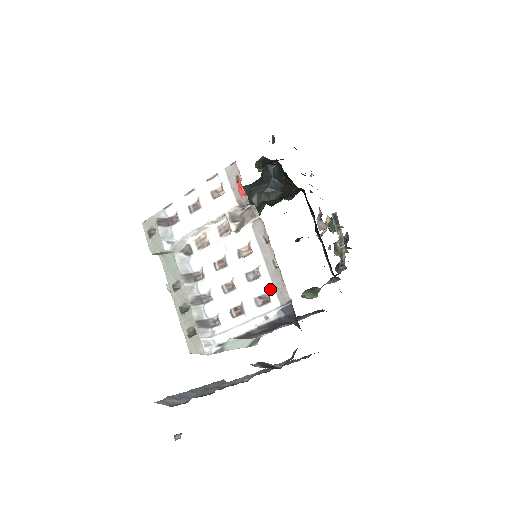
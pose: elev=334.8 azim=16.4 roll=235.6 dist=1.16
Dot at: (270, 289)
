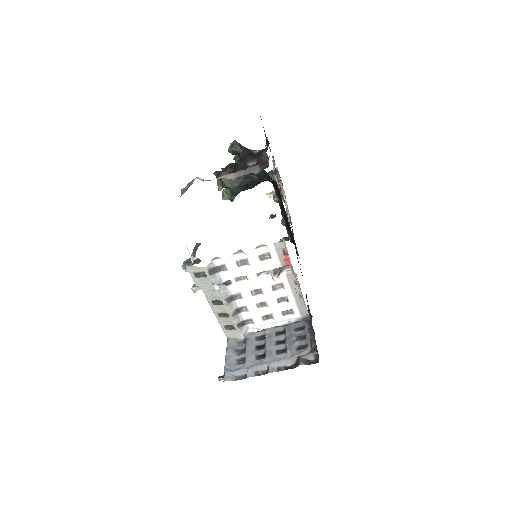
Dot at: (295, 308)
